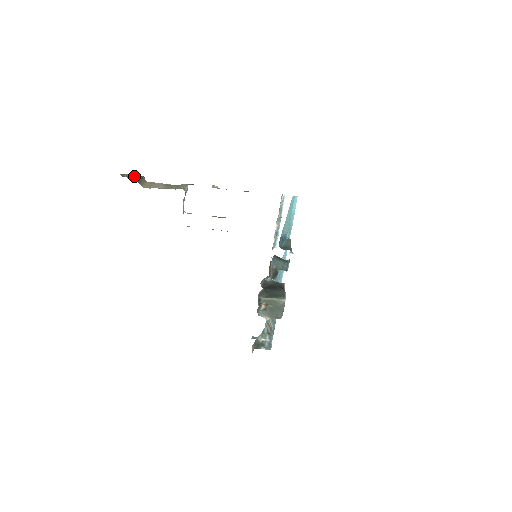
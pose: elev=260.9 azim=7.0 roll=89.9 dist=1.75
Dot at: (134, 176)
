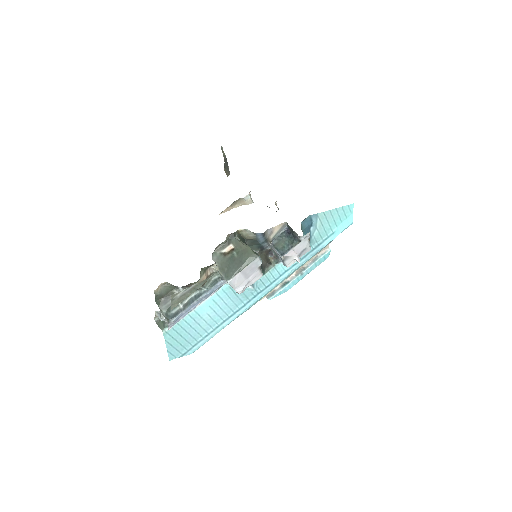
Dot at: (226, 161)
